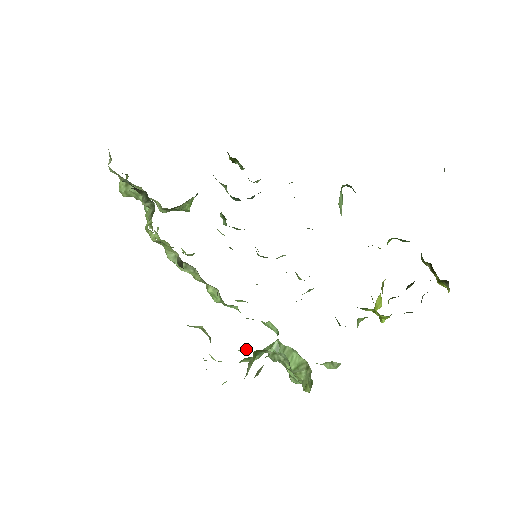
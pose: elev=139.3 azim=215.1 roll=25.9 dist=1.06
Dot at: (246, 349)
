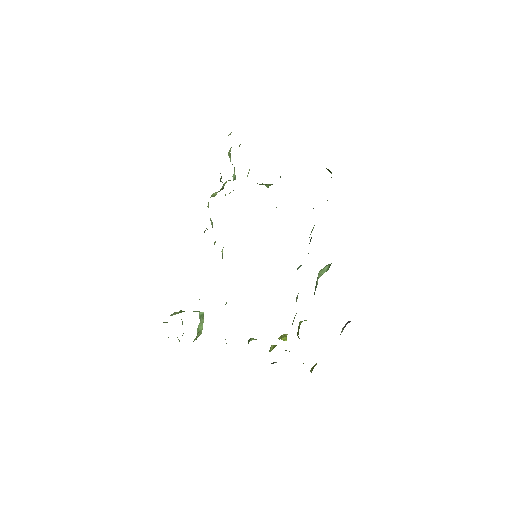
Dot at: (199, 299)
